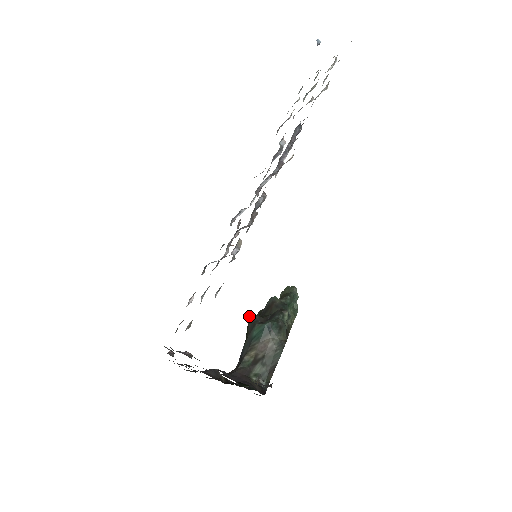
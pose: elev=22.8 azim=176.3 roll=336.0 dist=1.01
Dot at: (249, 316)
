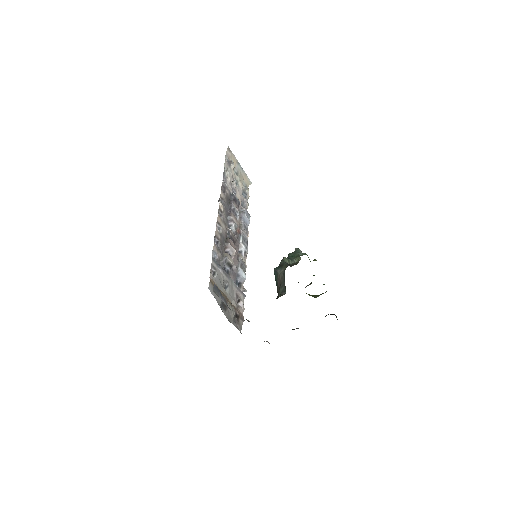
Dot at: occluded
